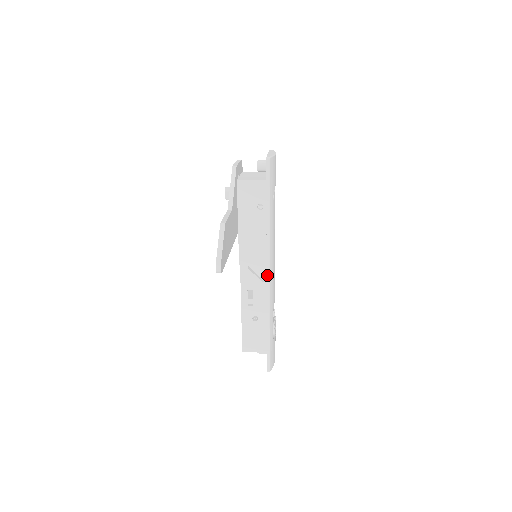
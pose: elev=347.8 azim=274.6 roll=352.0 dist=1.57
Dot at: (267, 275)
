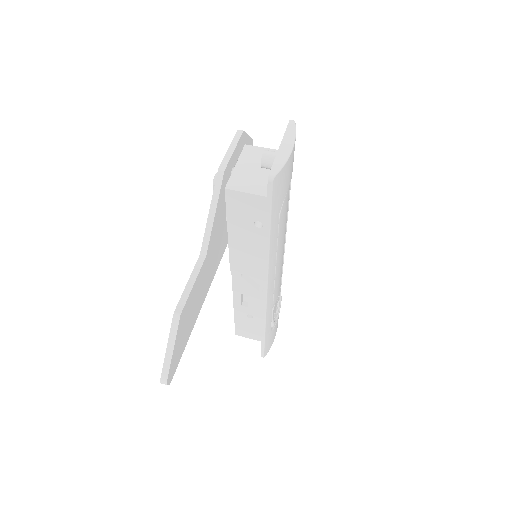
Dot at: (264, 292)
